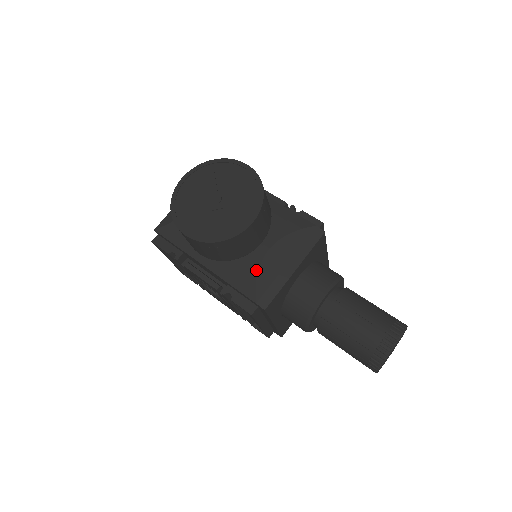
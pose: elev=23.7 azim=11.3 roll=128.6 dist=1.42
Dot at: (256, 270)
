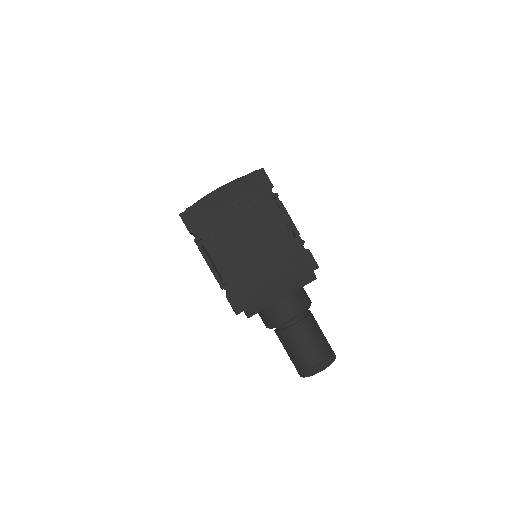
Dot at: (255, 288)
